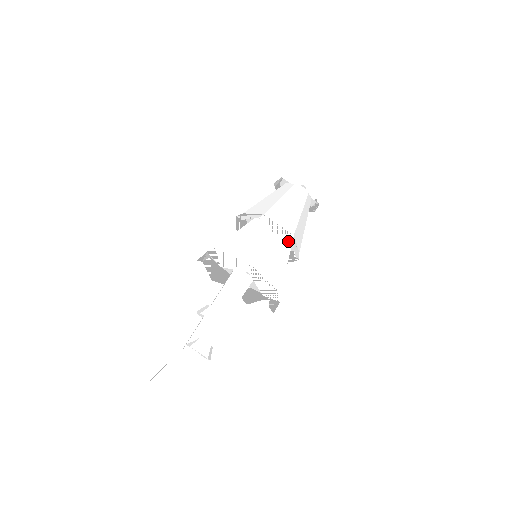
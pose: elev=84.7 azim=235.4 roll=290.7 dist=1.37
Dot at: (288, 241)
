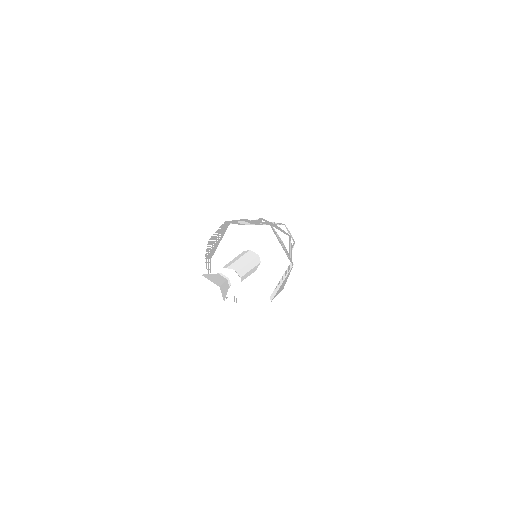
Dot at: occluded
